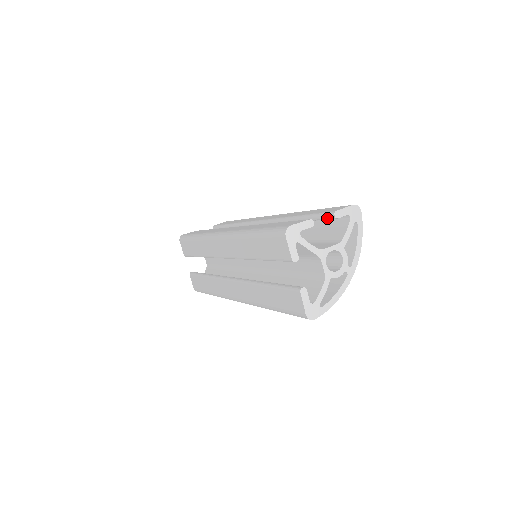
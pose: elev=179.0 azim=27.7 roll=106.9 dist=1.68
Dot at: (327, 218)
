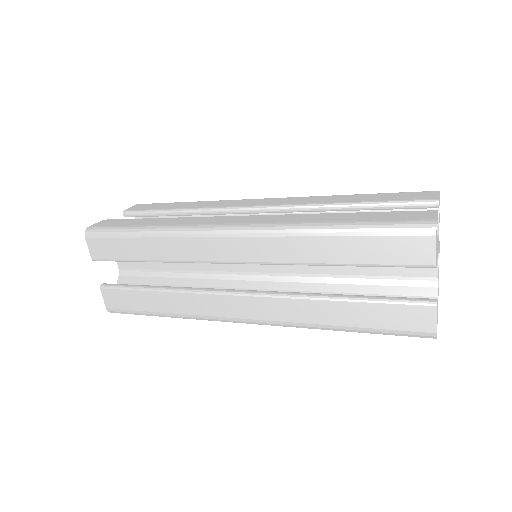
Dot at: (421, 207)
